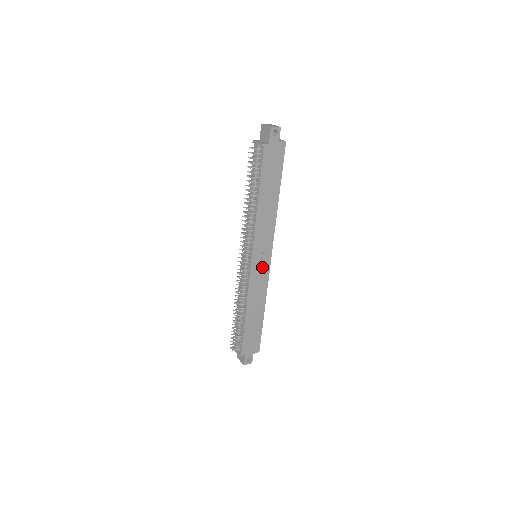
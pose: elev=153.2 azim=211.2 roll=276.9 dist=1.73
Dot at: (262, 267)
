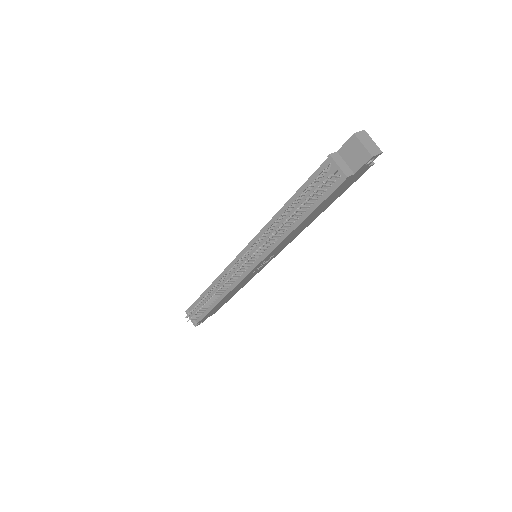
Dot at: (259, 267)
